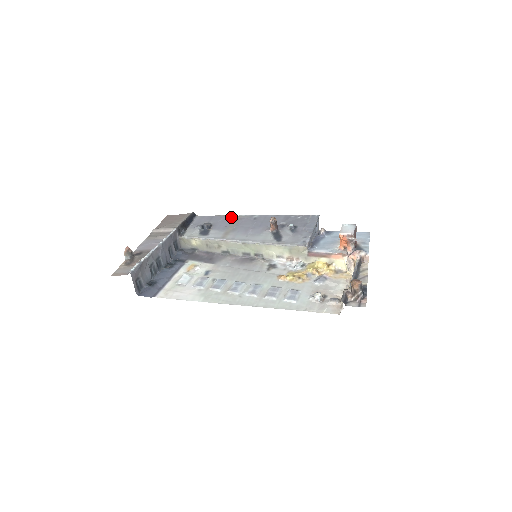
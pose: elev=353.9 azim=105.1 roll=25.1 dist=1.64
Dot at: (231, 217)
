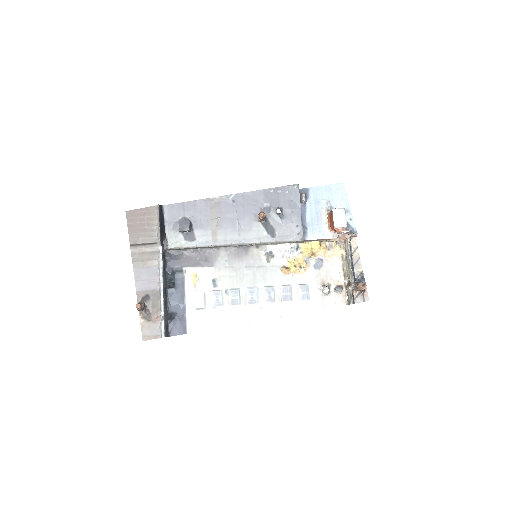
Dot at: (205, 202)
